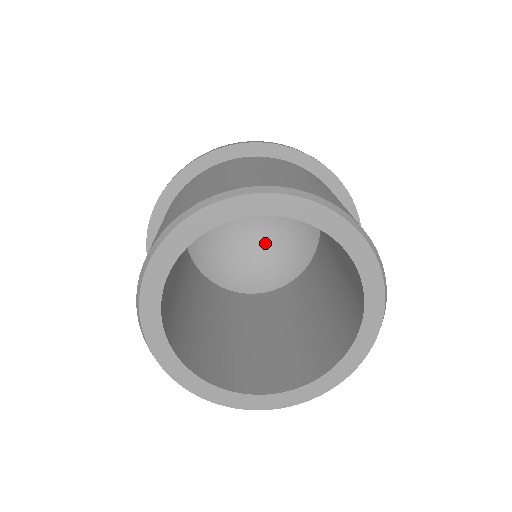
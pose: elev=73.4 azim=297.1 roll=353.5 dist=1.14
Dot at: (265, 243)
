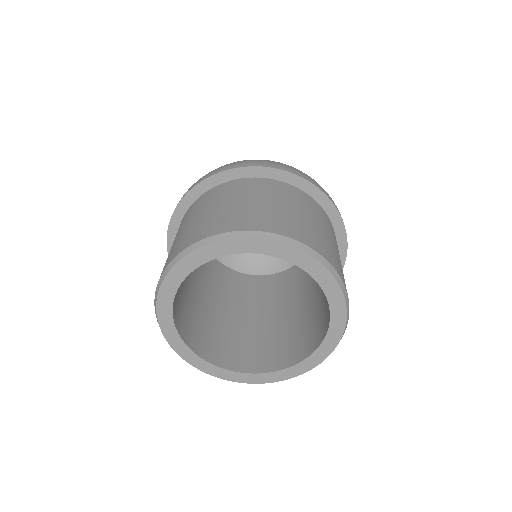
Dot at: occluded
